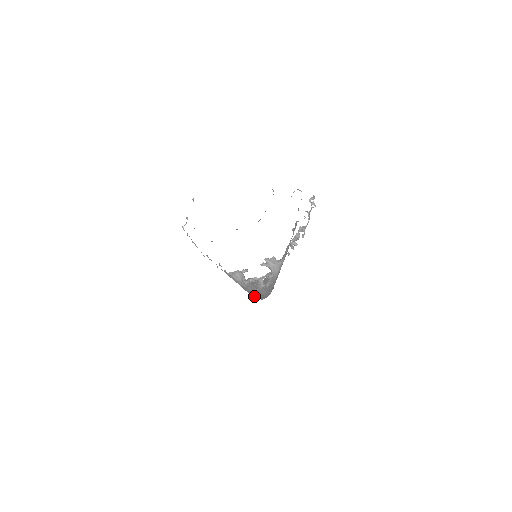
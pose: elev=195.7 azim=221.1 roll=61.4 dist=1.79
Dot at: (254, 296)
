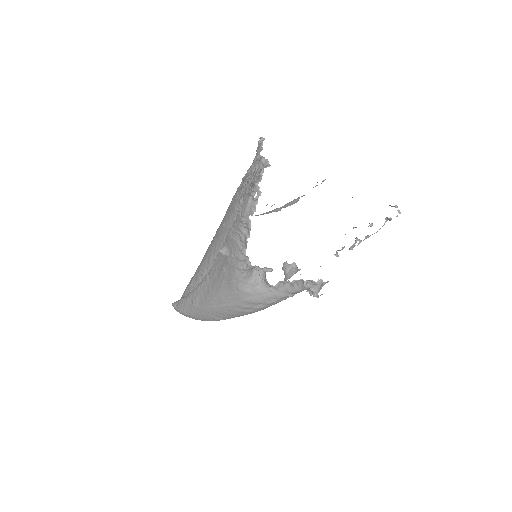
Dot at: (231, 311)
